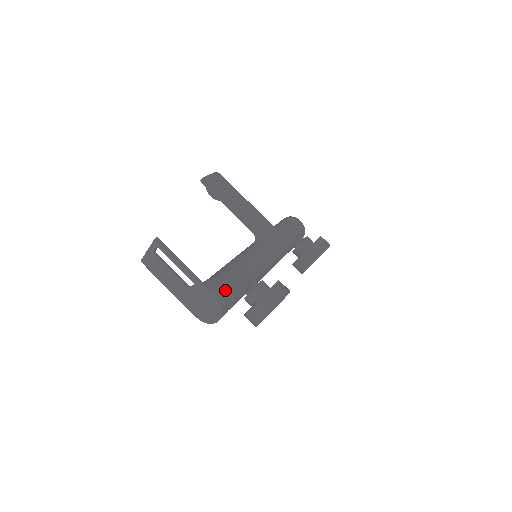
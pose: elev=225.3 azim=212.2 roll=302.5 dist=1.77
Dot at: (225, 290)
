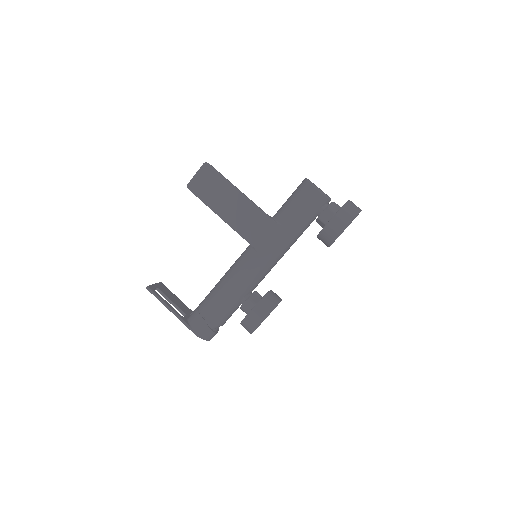
Dot at: (204, 325)
